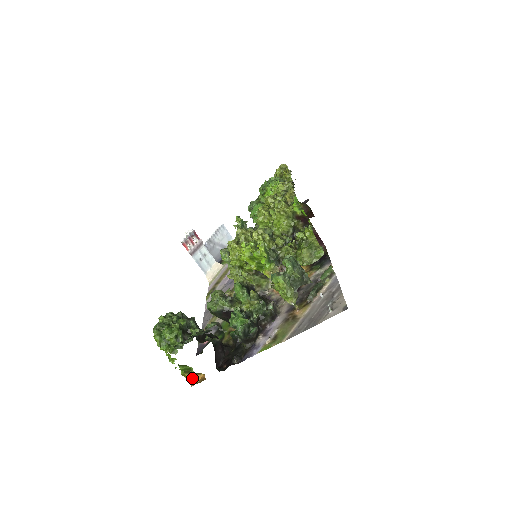
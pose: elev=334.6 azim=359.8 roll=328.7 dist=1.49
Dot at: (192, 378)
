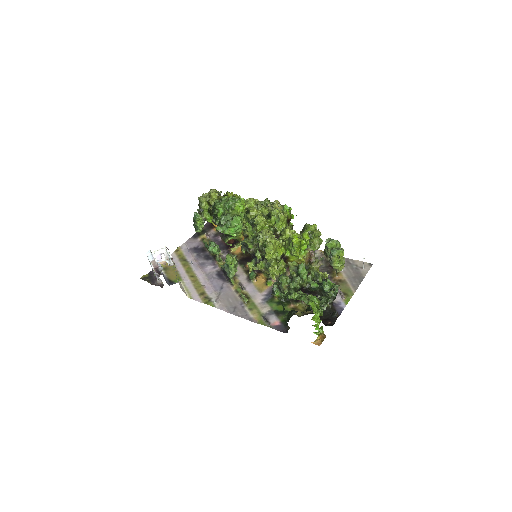
Dot at: (319, 338)
